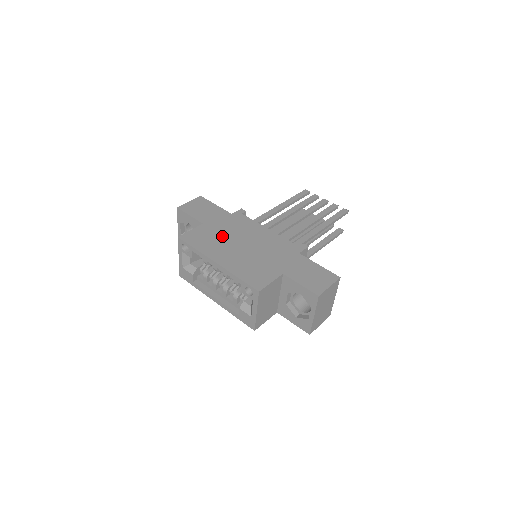
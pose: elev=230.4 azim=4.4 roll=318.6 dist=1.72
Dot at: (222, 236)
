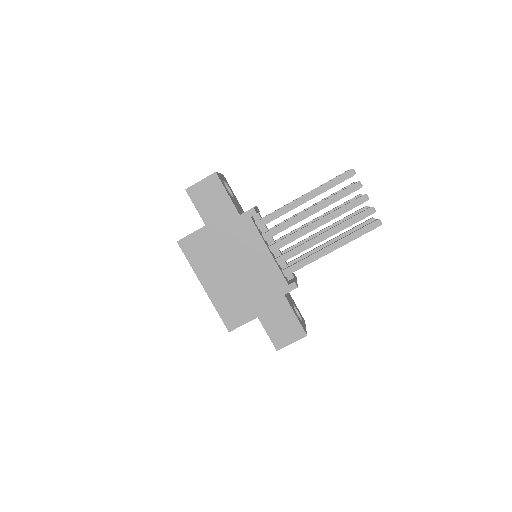
Dot at: (219, 251)
